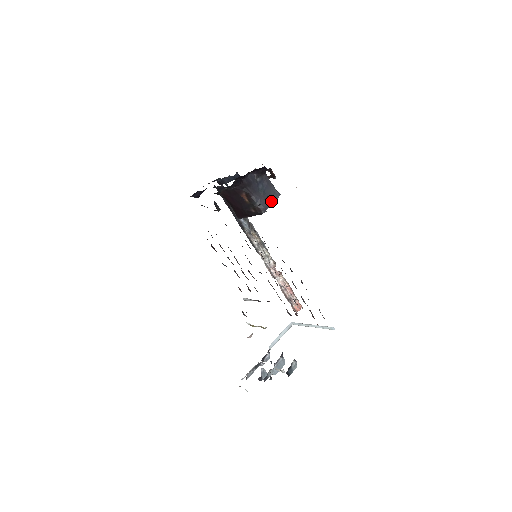
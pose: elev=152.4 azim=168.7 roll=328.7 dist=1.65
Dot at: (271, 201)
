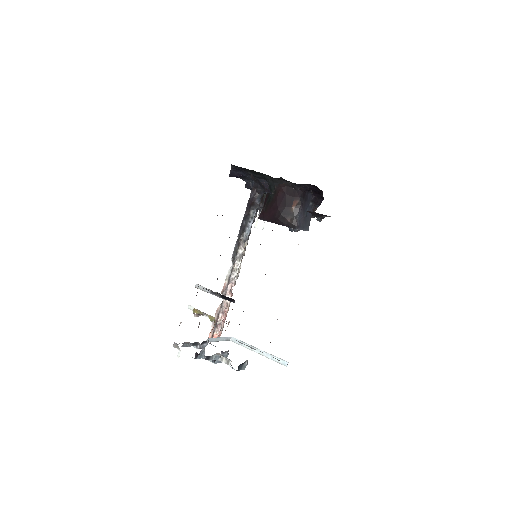
Dot at: (304, 227)
